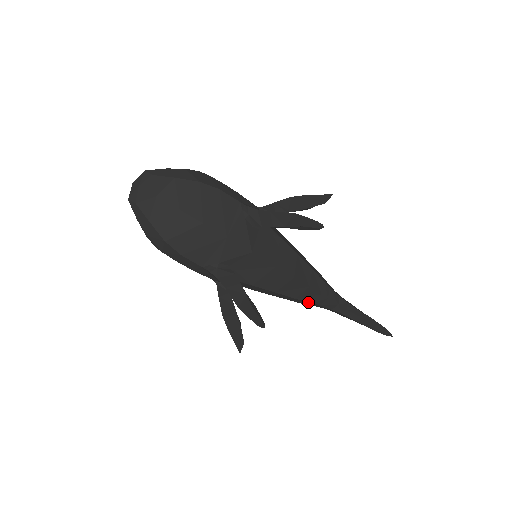
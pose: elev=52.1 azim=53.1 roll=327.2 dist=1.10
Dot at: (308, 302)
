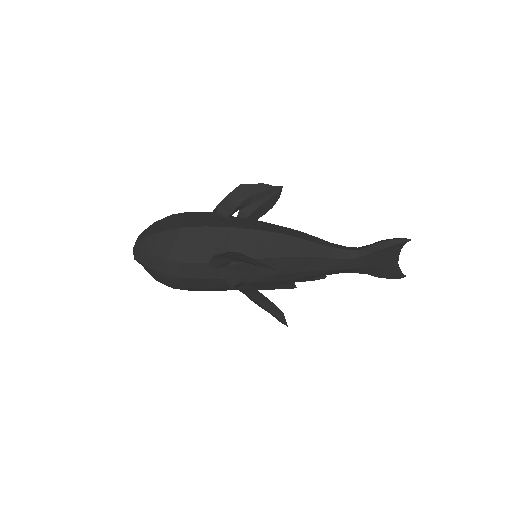
Dot at: (318, 259)
